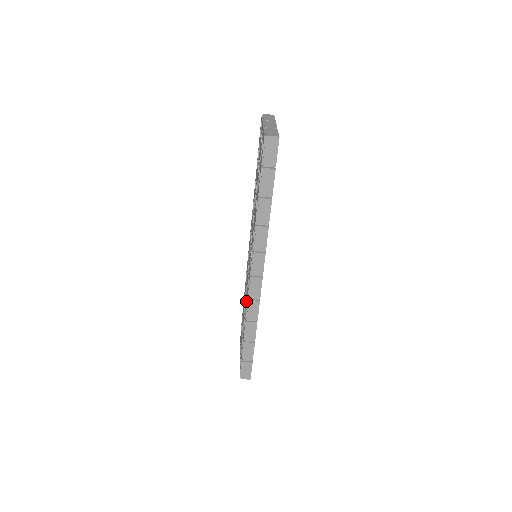
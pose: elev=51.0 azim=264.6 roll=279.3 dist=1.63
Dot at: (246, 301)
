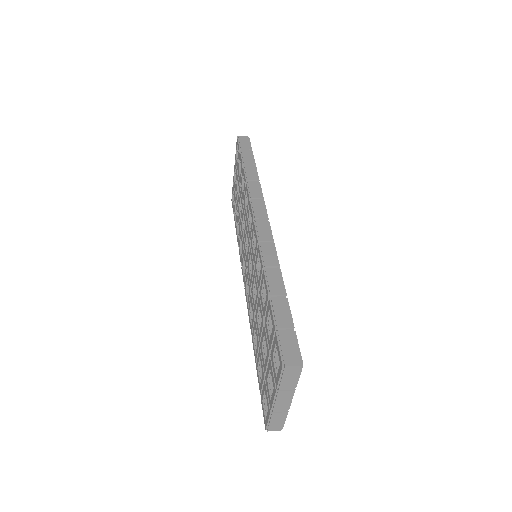
Dot at: (241, 239)
